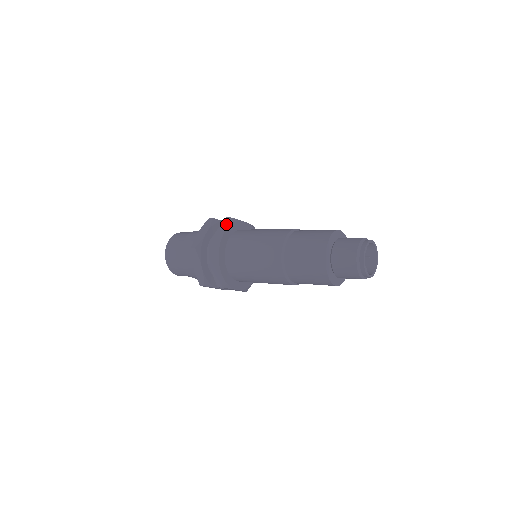
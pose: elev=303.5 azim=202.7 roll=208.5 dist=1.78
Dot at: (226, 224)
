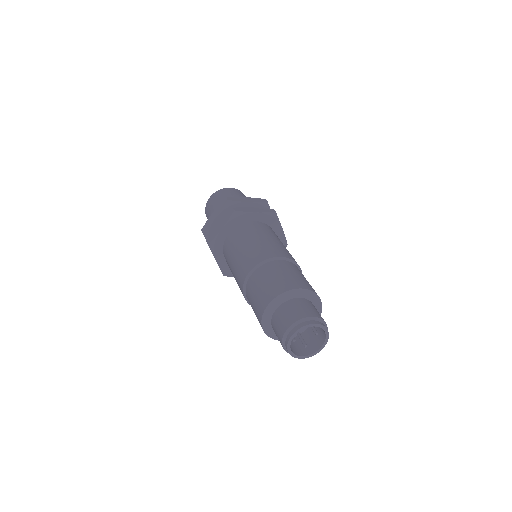
Dot at: (227, 218)
